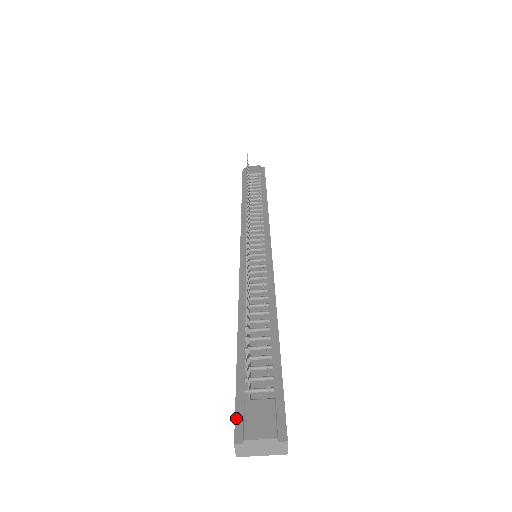
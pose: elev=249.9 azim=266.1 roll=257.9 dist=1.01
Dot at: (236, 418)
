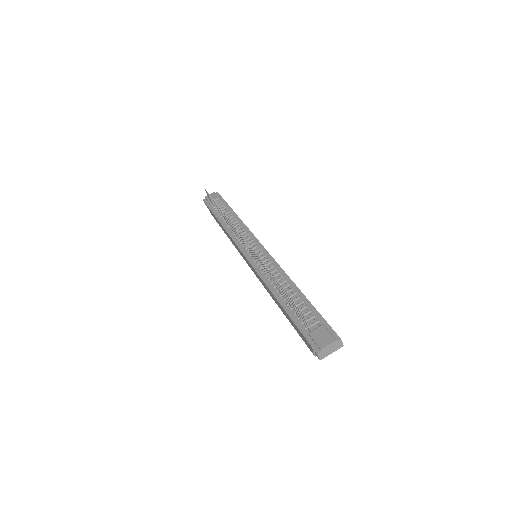
Dot at: (310, 343)
